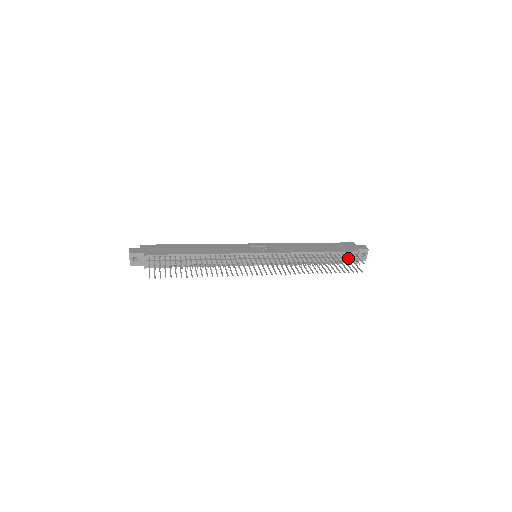
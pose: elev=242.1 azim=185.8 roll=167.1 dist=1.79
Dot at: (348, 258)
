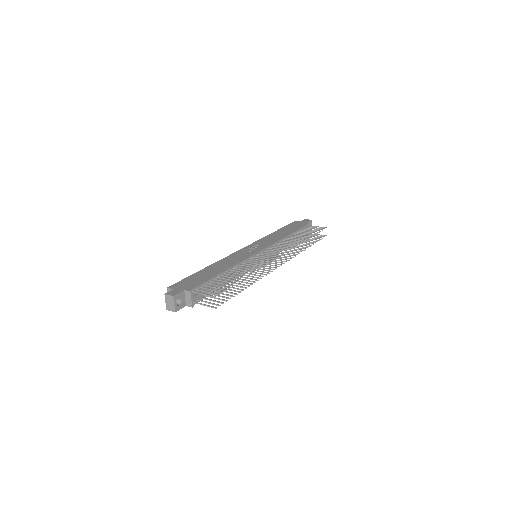
Dot at: (307, 231)
